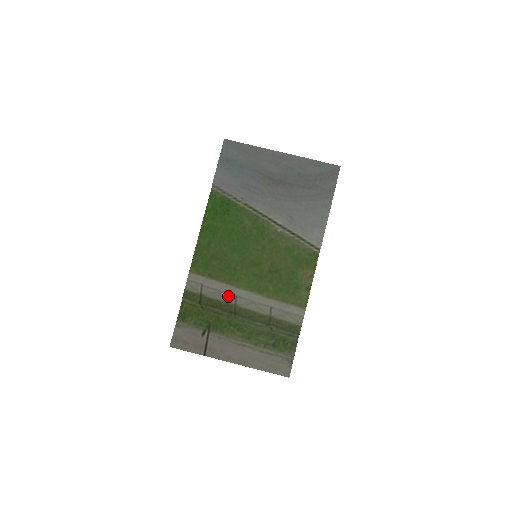
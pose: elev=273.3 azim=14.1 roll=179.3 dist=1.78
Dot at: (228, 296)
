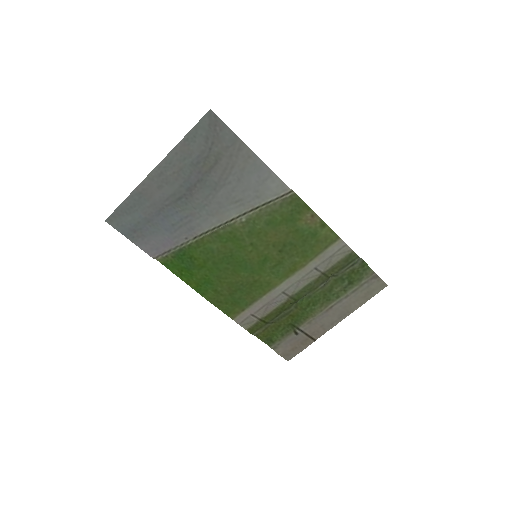
Dot at: (277, 299)
